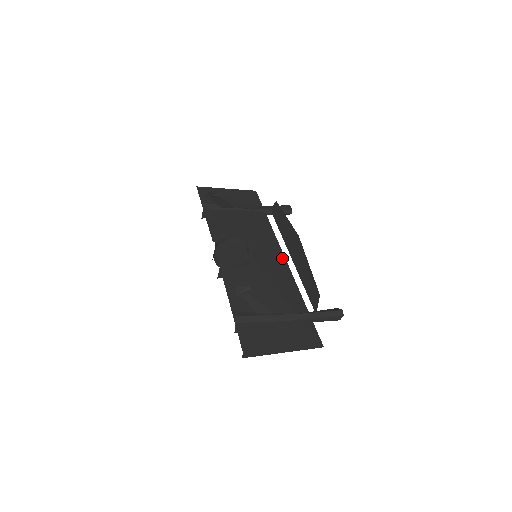
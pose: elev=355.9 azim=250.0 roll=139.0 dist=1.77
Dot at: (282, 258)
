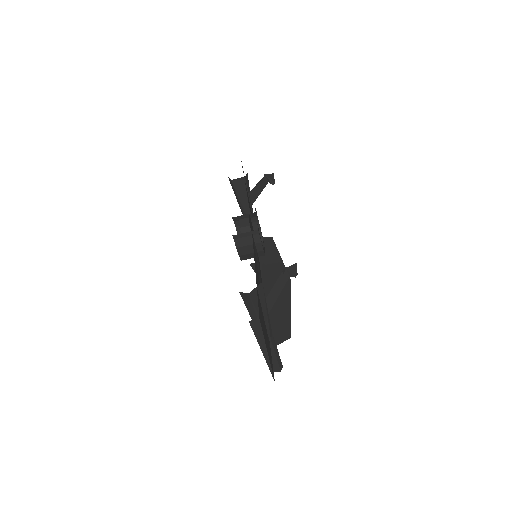
Dot at: occluded
